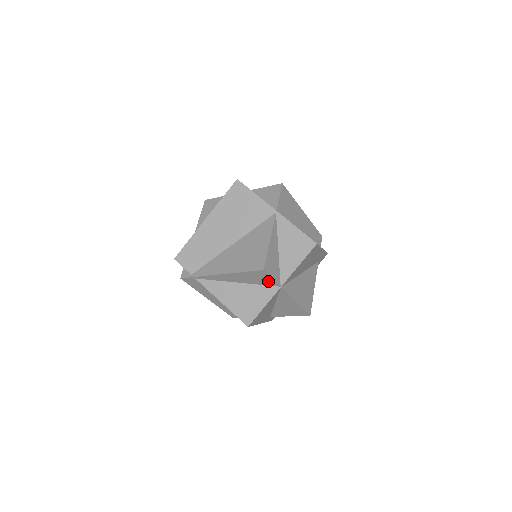
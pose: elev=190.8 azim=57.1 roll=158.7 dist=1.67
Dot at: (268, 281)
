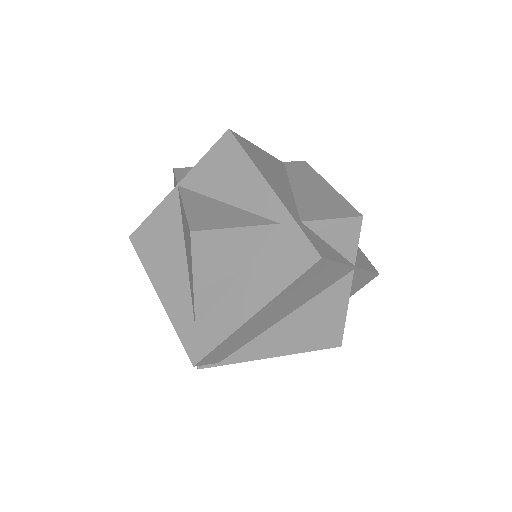
Dot at: occluded
